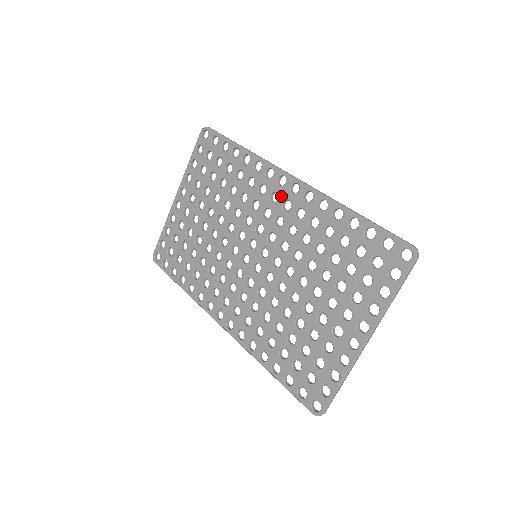
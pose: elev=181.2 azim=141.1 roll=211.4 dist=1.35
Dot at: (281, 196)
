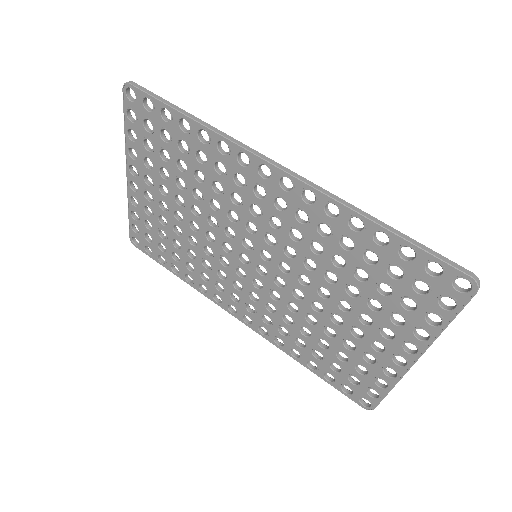
Dot at: (269, 192)
